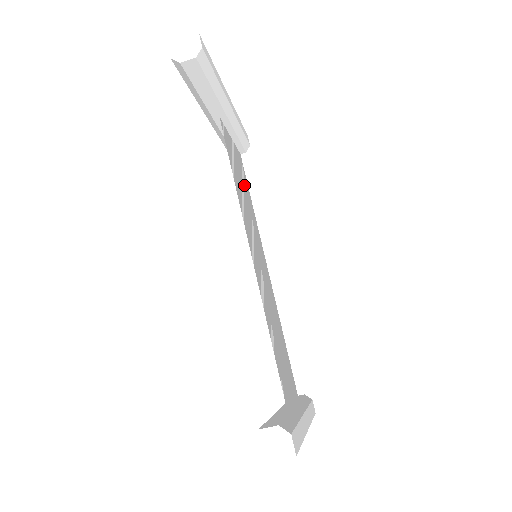
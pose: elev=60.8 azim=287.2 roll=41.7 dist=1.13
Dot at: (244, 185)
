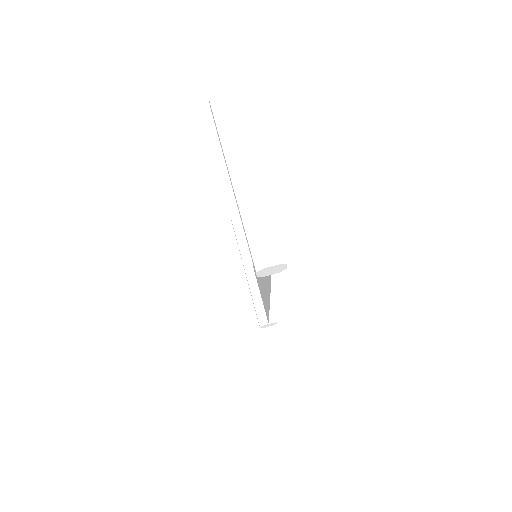
Dot at: occluded
